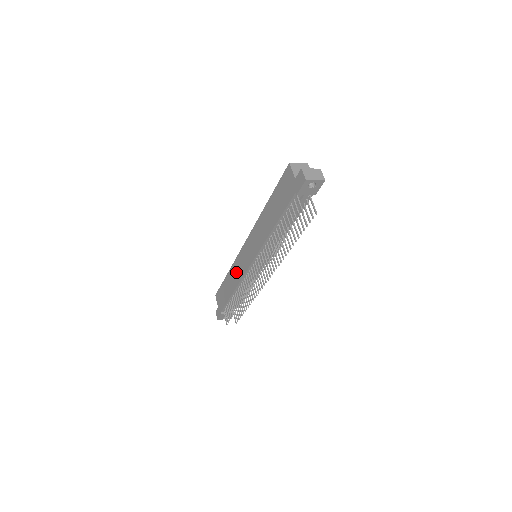
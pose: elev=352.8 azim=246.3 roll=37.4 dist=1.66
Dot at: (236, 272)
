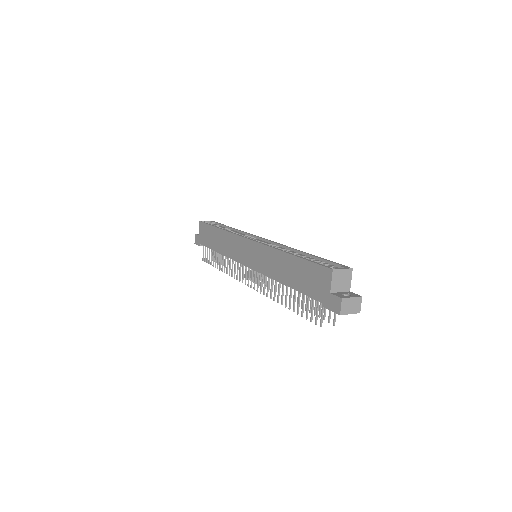
Dot at: (229, 245)
